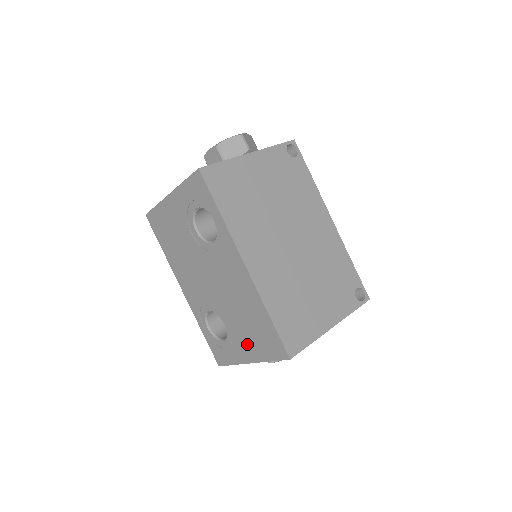
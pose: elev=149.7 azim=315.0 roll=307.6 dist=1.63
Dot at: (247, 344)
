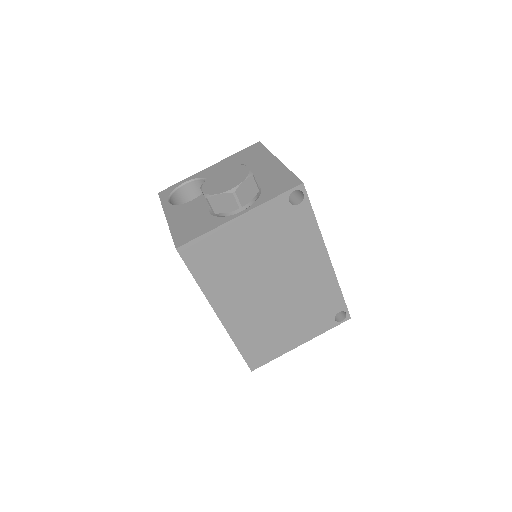
Dot at: occluded
